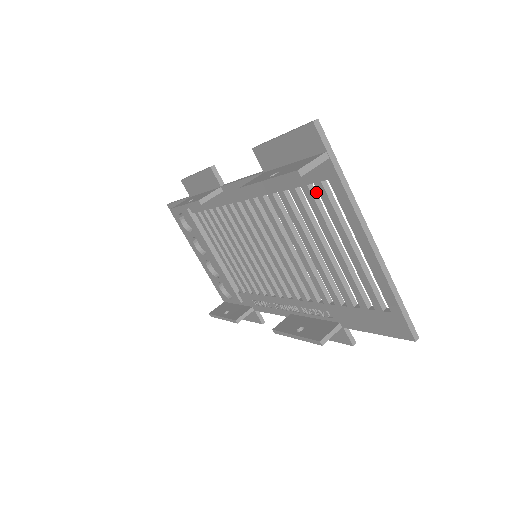
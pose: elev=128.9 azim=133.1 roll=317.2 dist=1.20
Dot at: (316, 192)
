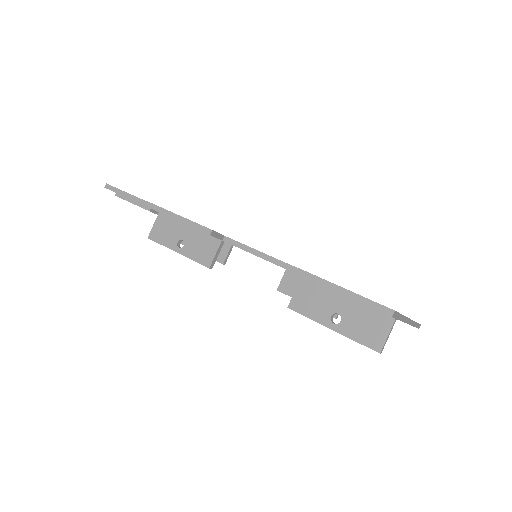
Dot at: occluded
